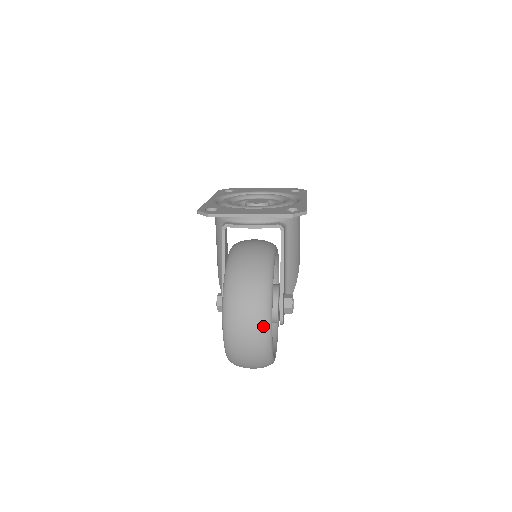
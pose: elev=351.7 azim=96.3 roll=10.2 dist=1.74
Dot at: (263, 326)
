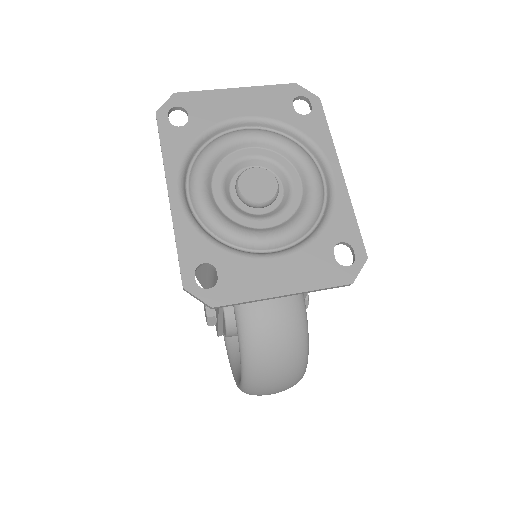
Dot at: occluded
